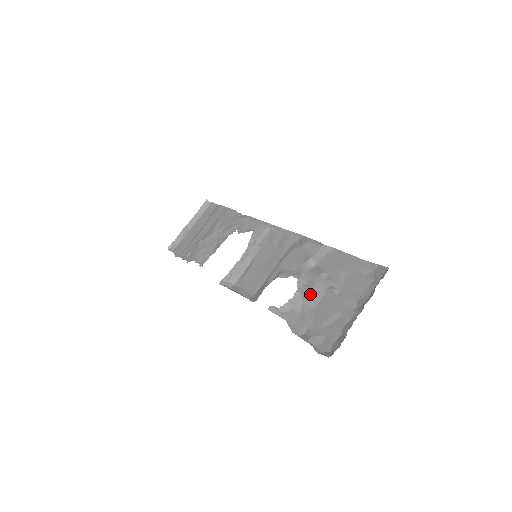
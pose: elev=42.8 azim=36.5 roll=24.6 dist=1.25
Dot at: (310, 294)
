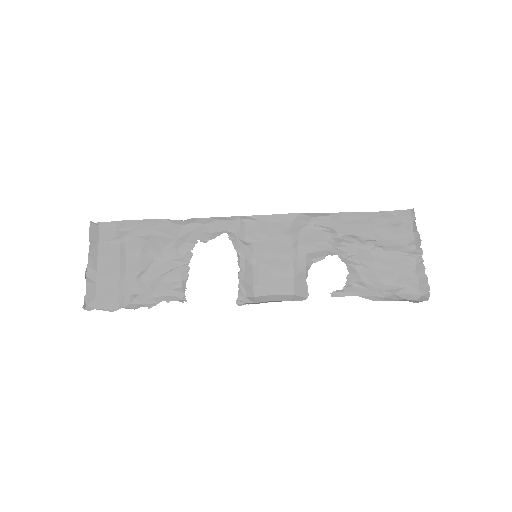
Dot at: (361, 262)
